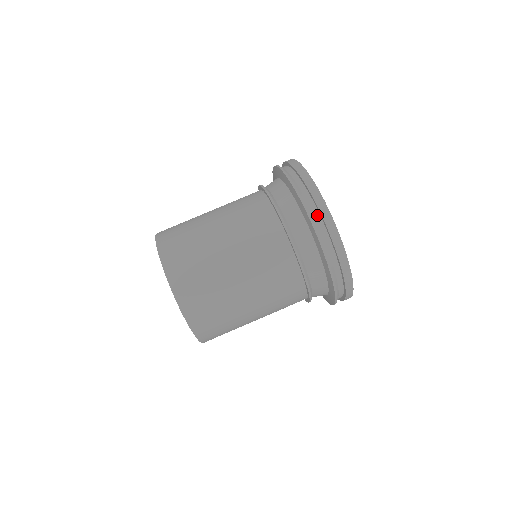
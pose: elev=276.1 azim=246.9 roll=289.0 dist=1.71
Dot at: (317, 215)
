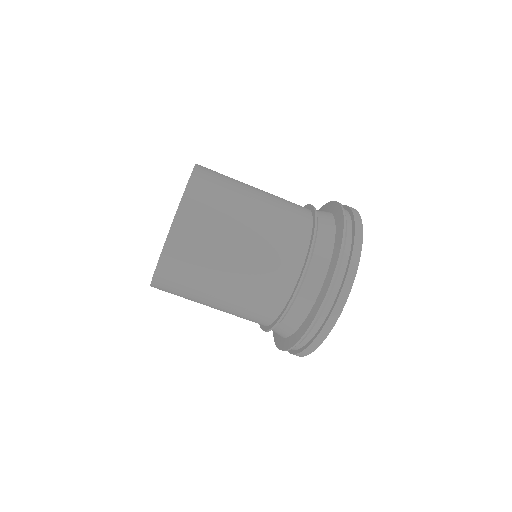
Dot at: (310, 338)
